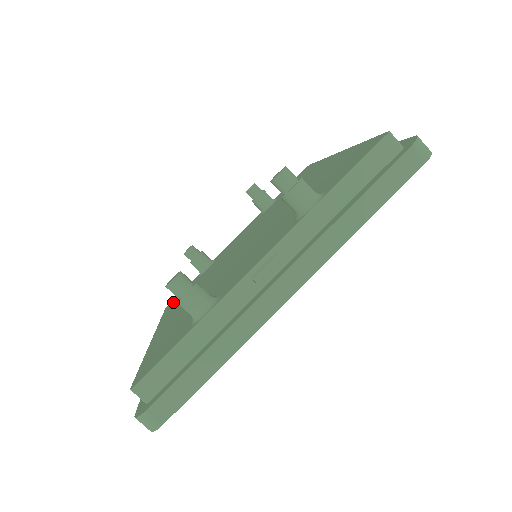
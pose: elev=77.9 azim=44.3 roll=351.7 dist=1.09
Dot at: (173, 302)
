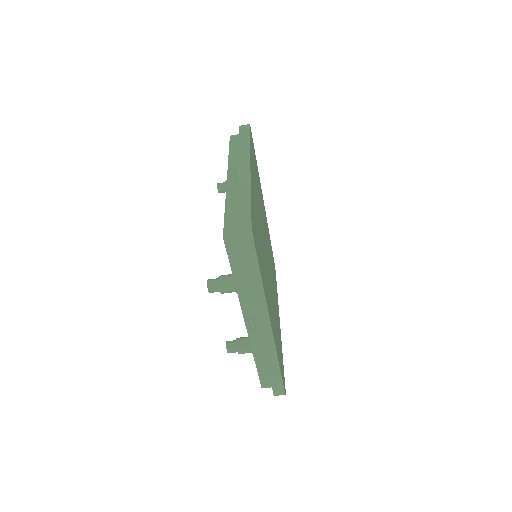
Dot at: occluded
